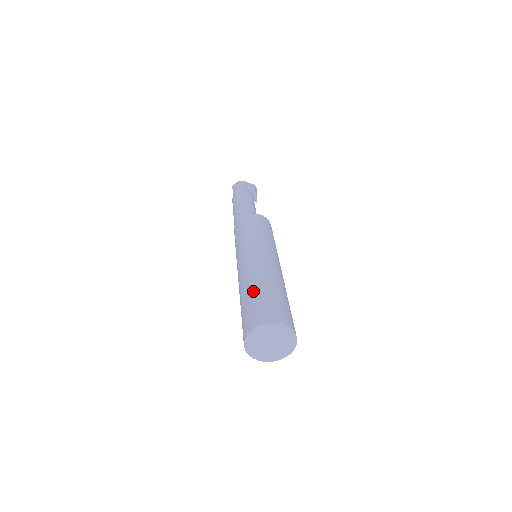
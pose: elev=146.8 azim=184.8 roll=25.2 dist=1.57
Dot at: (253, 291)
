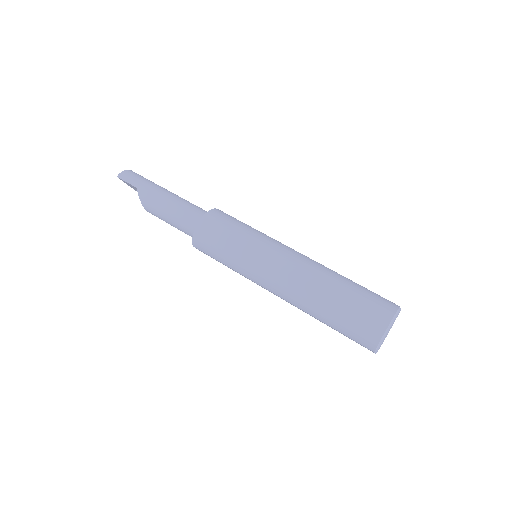
Dot at: (344, 285)
